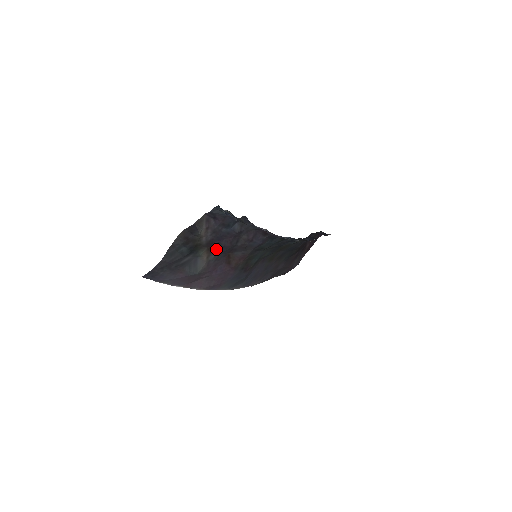
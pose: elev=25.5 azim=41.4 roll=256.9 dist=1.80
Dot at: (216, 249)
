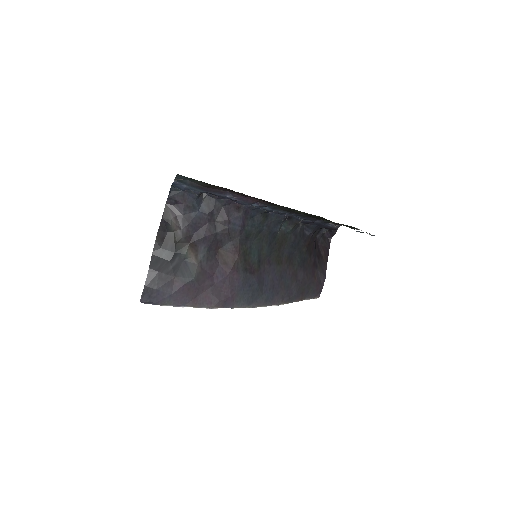
Dot at: (199, 244)
